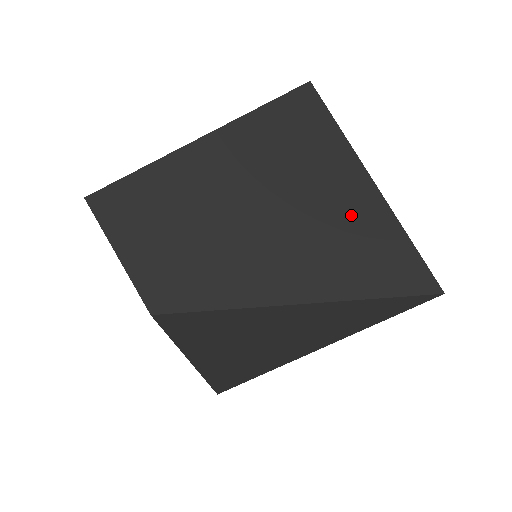
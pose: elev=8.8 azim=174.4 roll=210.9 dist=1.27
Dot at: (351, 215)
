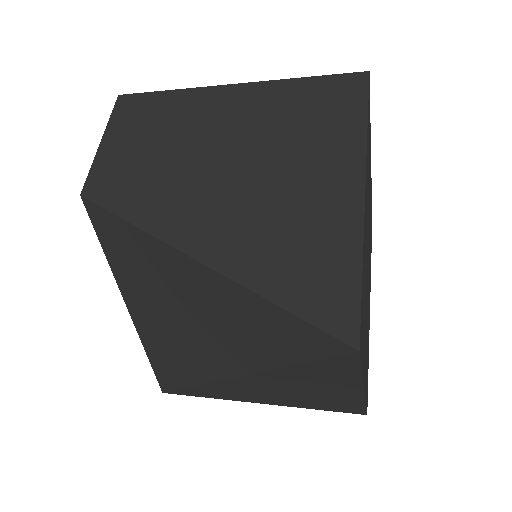
Dot at: (312, 203)
